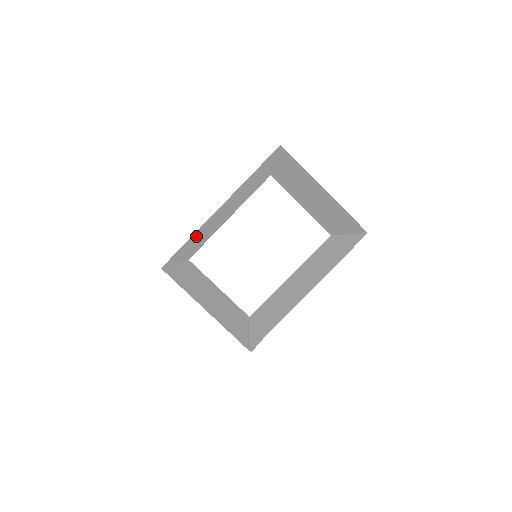
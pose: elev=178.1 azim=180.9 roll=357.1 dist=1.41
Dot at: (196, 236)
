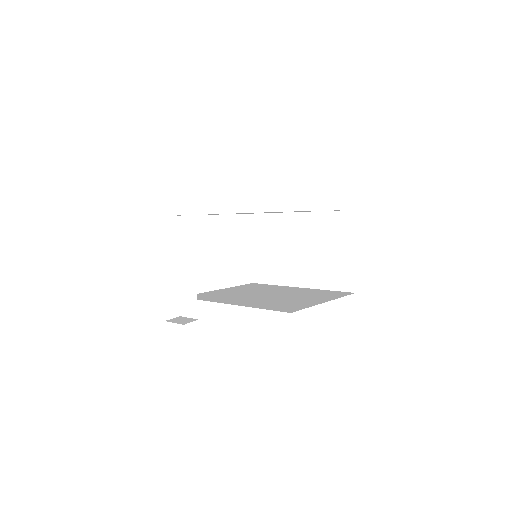
Dot at: occluded
